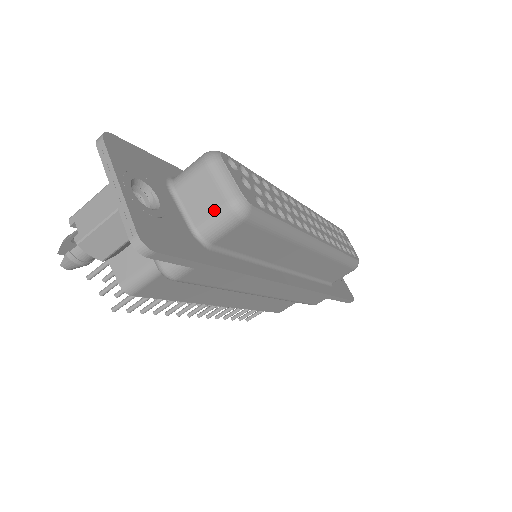
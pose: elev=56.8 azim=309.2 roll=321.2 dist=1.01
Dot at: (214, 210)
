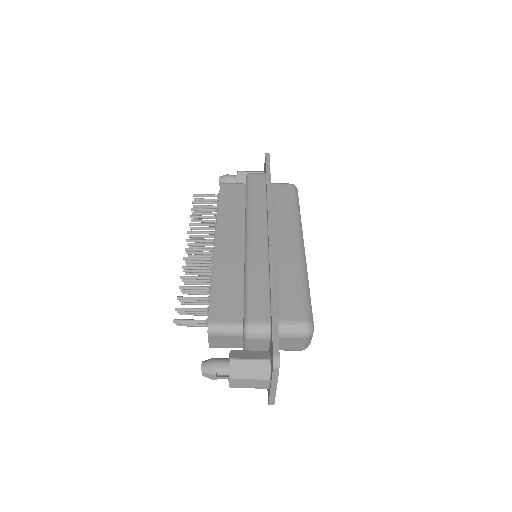
Dot at: (292, 350)
